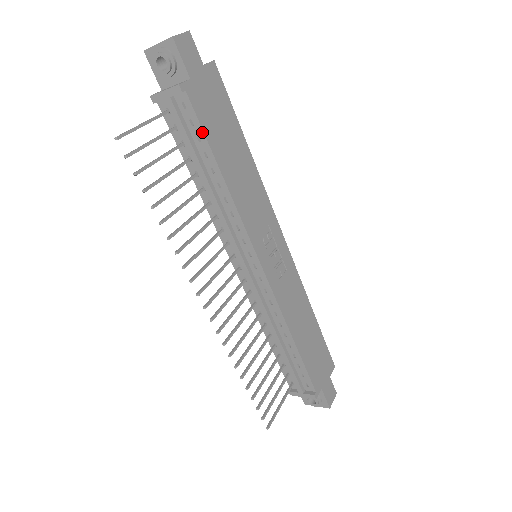
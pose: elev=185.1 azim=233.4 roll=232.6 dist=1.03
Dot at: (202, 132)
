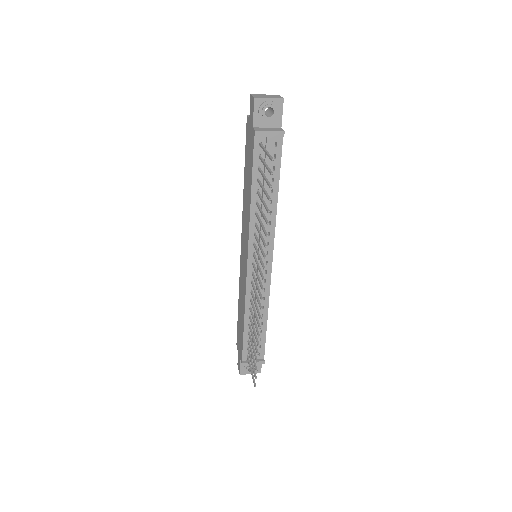
Dot at: (280, 164)
